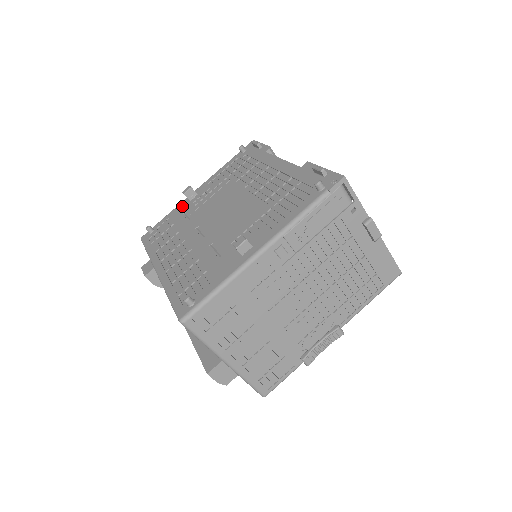
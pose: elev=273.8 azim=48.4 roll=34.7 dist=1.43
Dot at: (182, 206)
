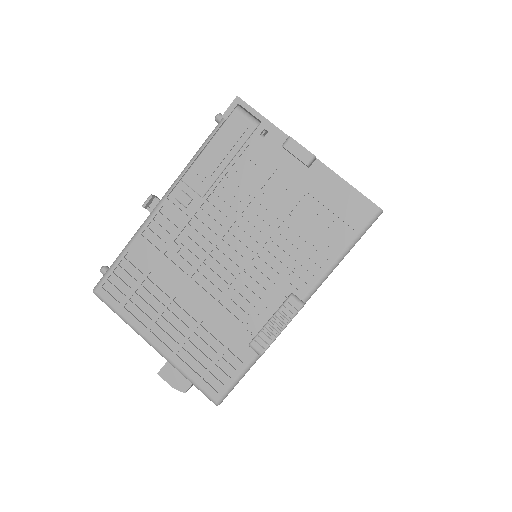
Dot at: occluded
